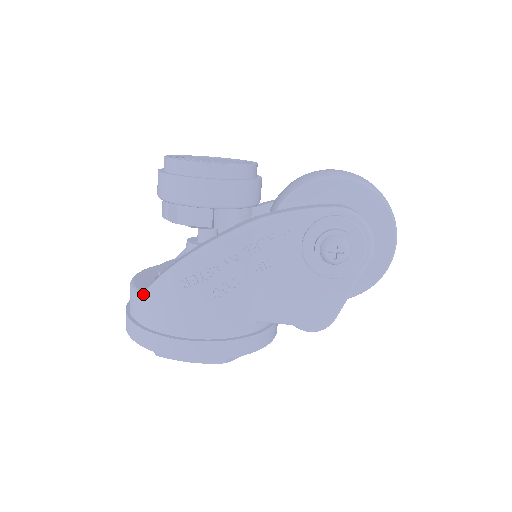
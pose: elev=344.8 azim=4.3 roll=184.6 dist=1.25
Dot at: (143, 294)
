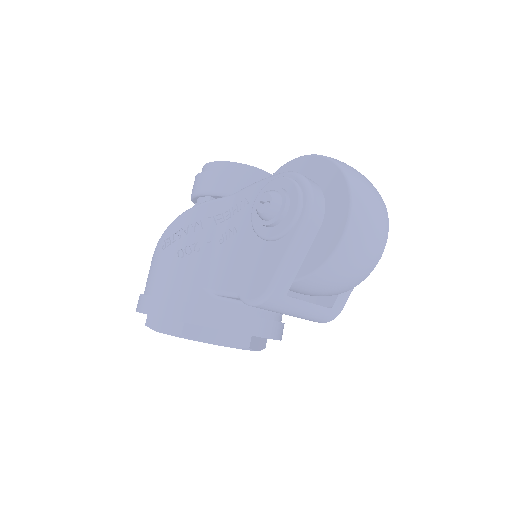
Dot at: occluded
